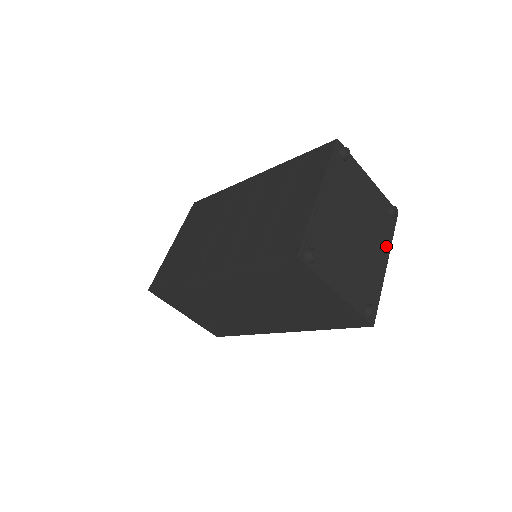
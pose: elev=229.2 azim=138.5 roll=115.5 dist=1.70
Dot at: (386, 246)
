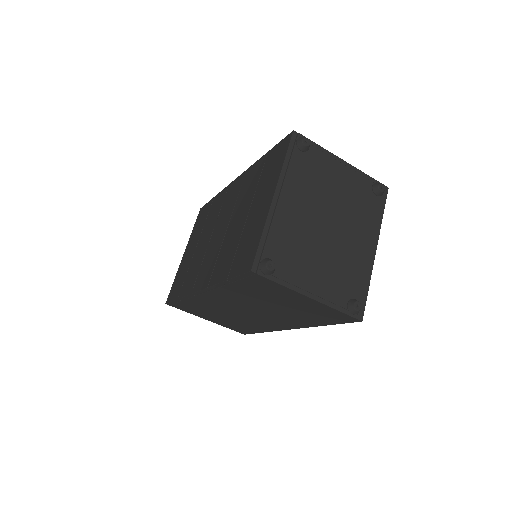
Dot at: (373, 230)
